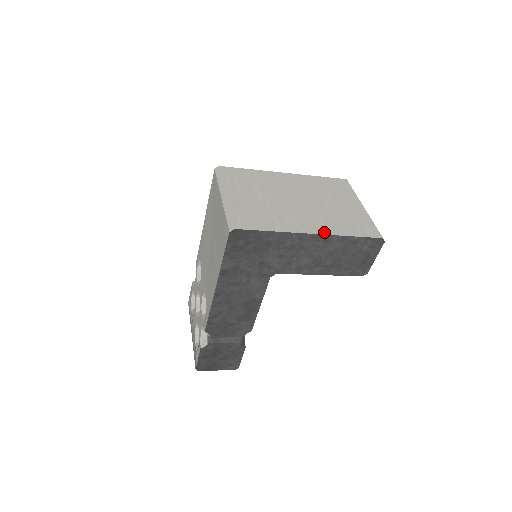
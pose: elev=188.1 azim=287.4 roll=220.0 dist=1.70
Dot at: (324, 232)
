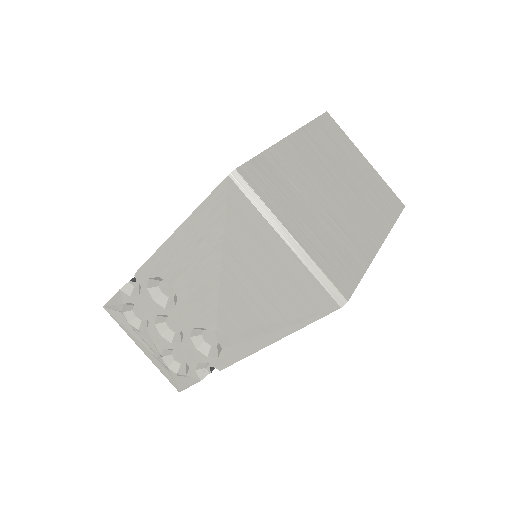
Dot at: (383, 235)
